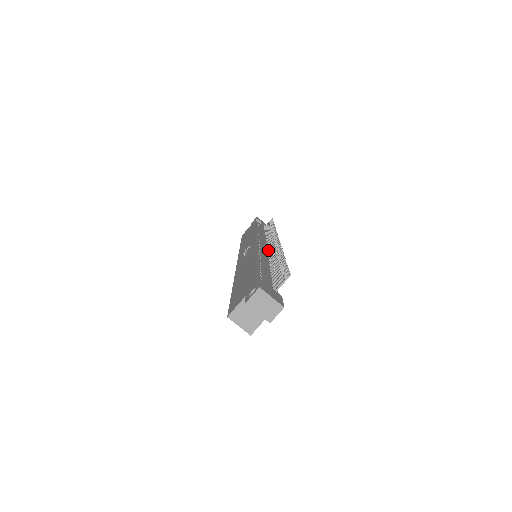
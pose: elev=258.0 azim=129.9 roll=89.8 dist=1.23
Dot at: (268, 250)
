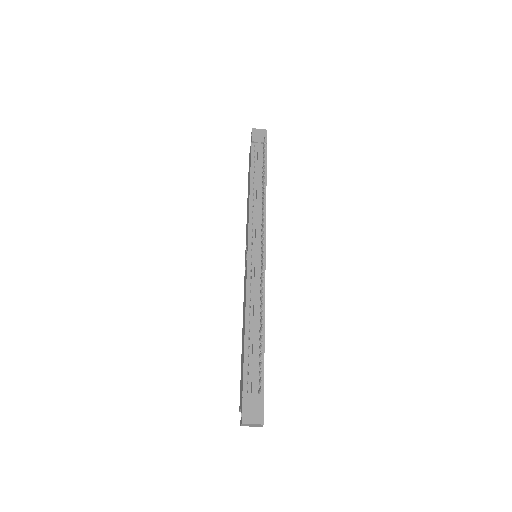
Dot at: (261, 258)
